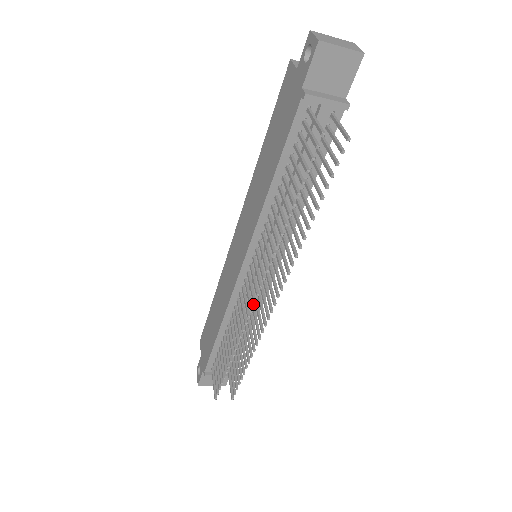
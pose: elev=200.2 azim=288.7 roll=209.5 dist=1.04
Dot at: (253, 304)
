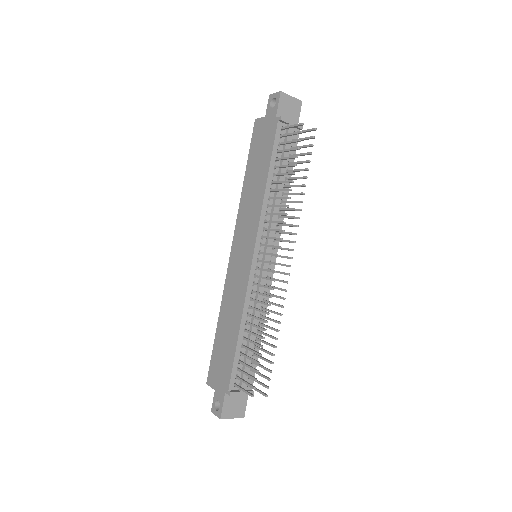
Dot at: (263, 296)
